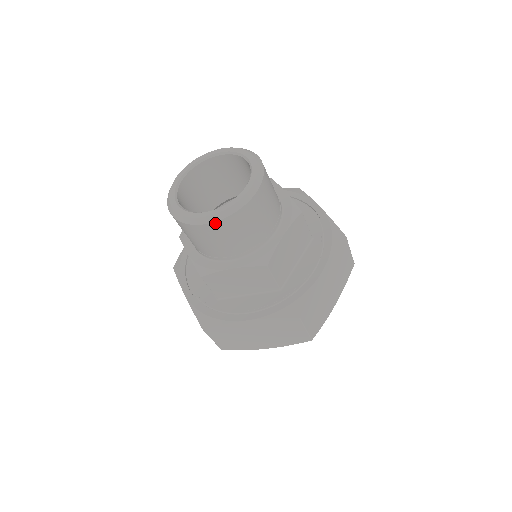
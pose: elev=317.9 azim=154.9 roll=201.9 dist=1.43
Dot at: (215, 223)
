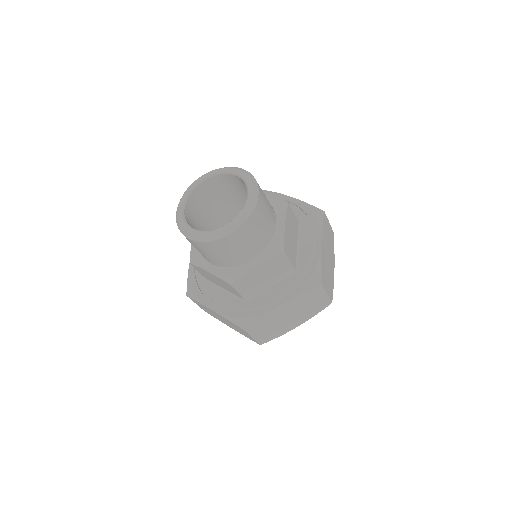
Dot at: (194, 241)
